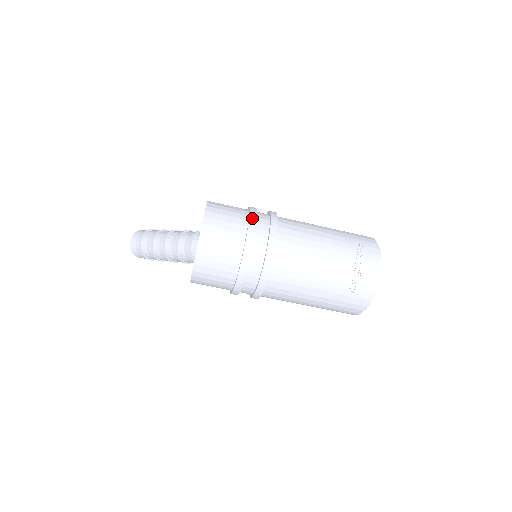
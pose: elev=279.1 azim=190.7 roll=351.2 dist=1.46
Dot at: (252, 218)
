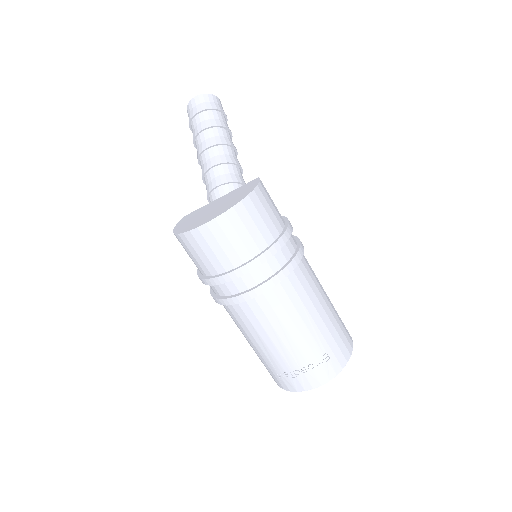
Dot at: (265, 256)
